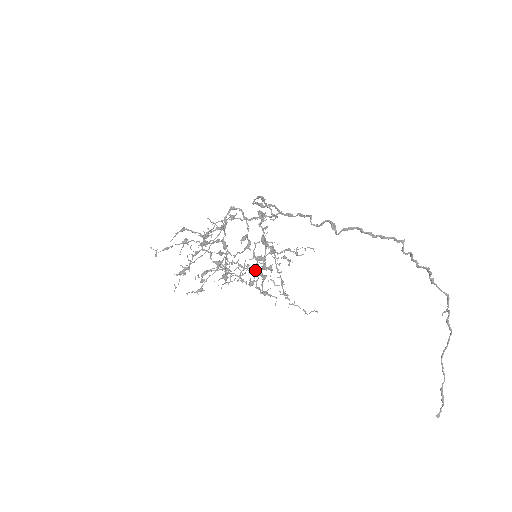
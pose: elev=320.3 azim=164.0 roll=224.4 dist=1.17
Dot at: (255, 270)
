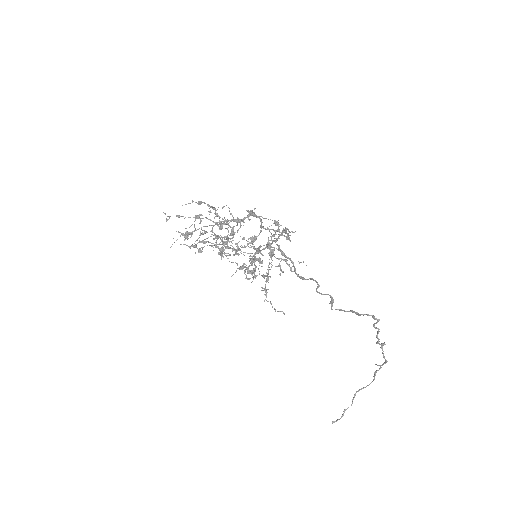
Dot at: (250, 270)
